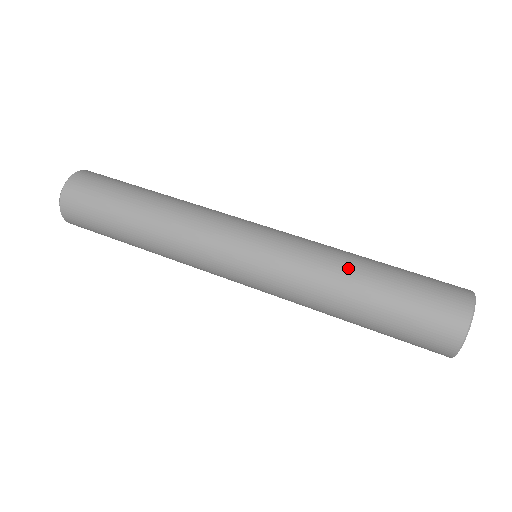
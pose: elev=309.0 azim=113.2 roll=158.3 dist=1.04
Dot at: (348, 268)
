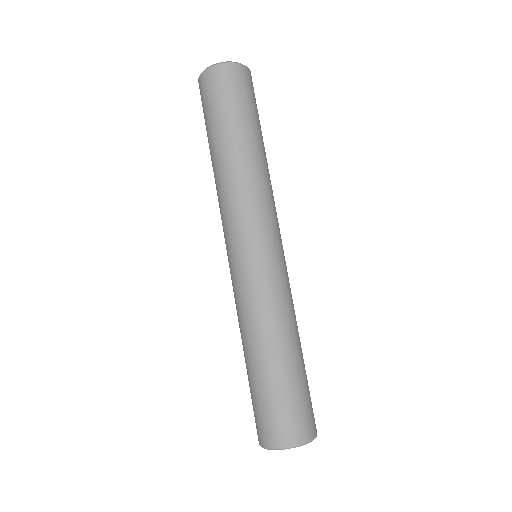
Dot at: (263, 340)
